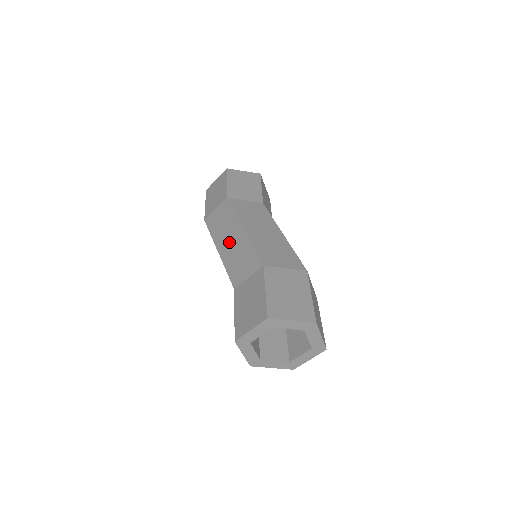
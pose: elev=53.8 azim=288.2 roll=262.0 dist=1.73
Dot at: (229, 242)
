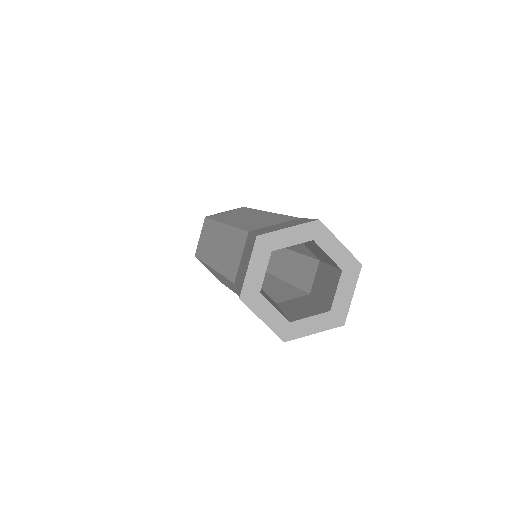
Dot at: (244, 218)
